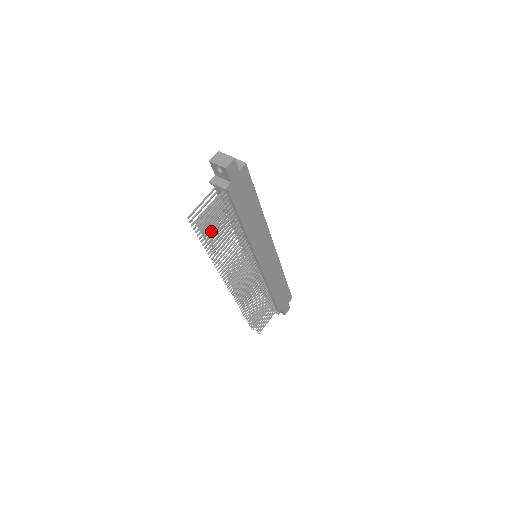
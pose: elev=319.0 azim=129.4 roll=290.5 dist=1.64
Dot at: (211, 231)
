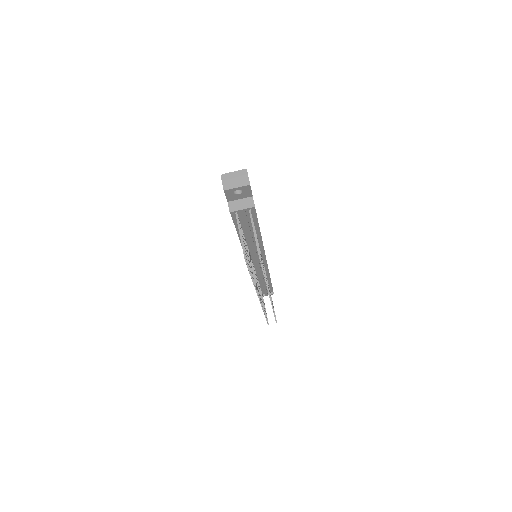
Dot at: (248, 259)
